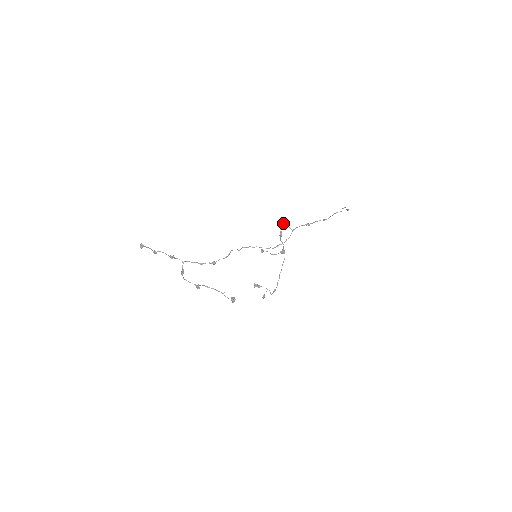
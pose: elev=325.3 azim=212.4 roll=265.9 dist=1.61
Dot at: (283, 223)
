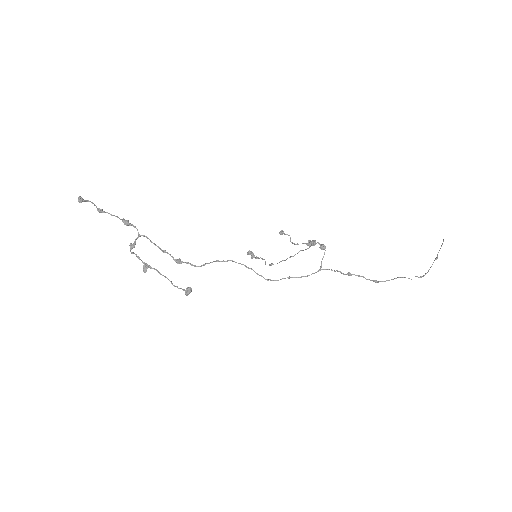
Dot at: (321, 246)
